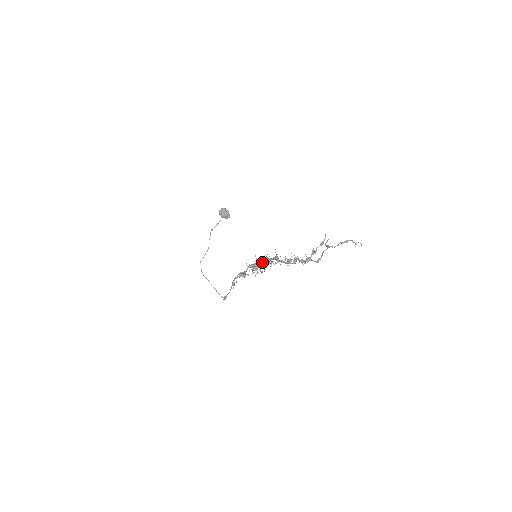
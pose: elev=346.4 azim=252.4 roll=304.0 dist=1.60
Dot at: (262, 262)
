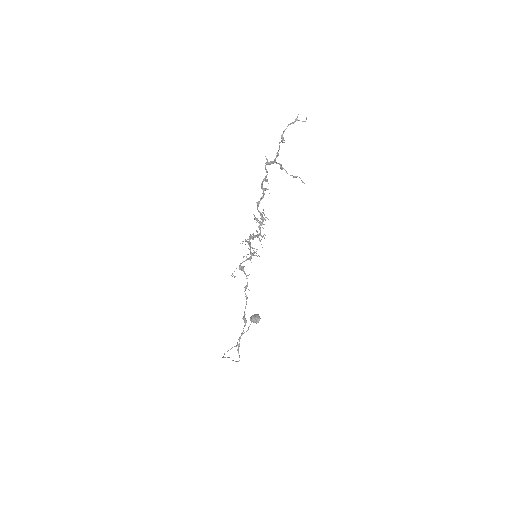
Dot at: occluded
